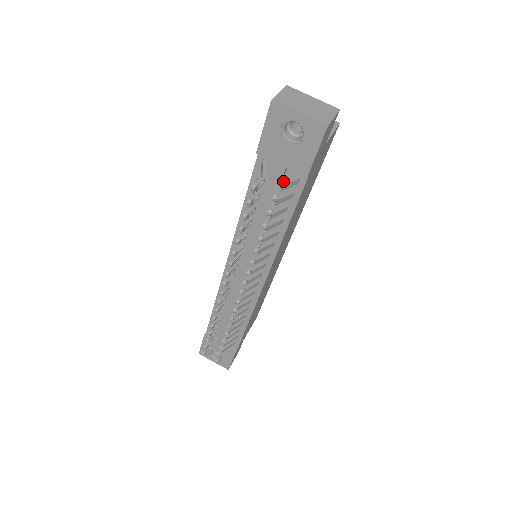
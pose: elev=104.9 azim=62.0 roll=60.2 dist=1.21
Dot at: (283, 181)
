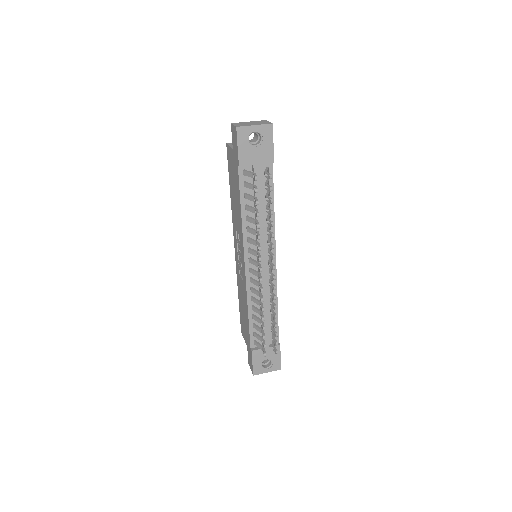
Dot at: (259, 176)
